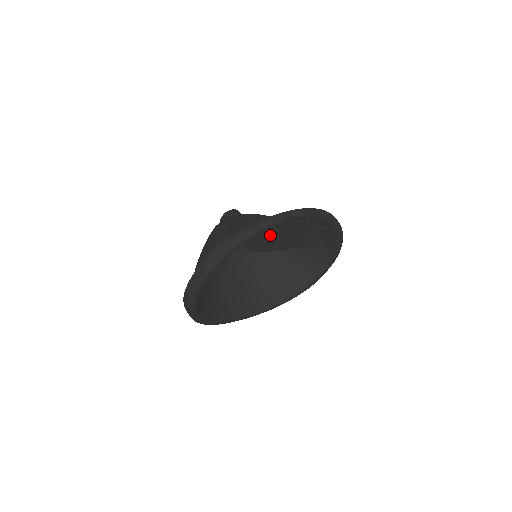
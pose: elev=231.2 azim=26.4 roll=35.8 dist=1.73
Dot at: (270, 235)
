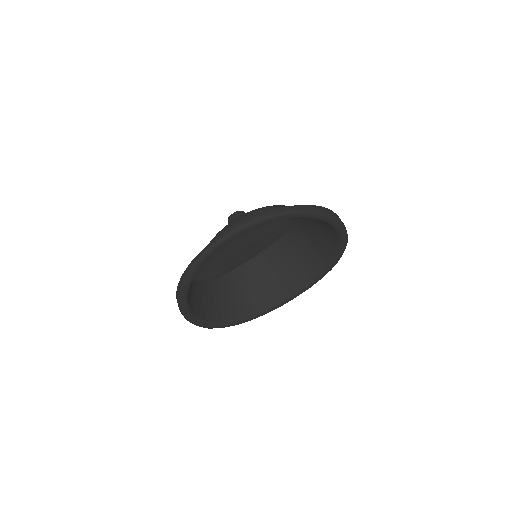
Dot at: (215, 265)
